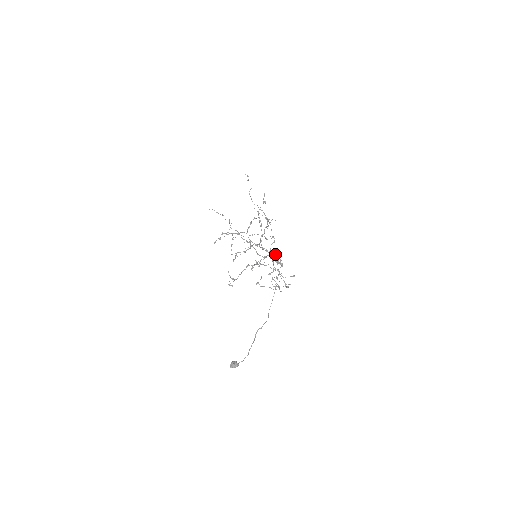
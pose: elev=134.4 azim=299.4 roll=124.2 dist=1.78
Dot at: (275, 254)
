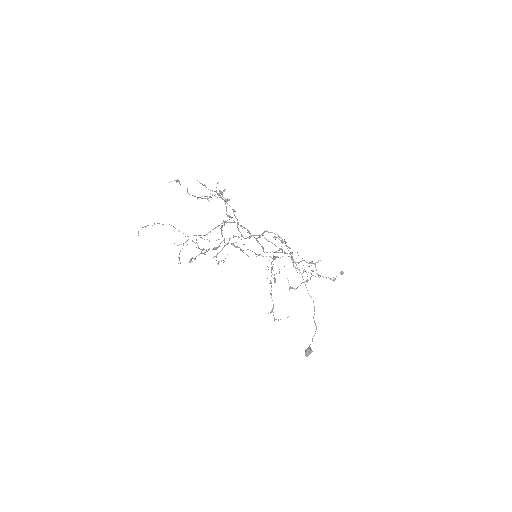
Dot at: (292, 253)
